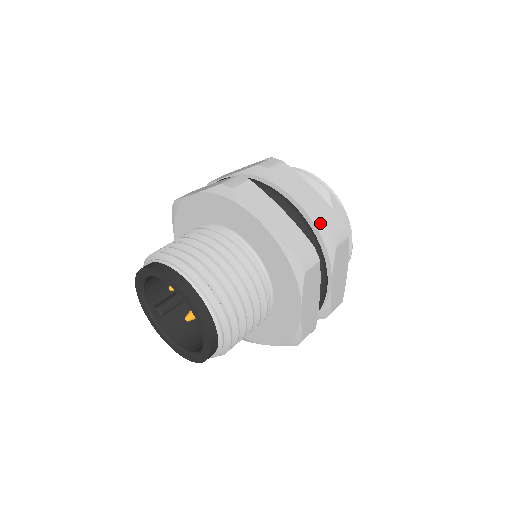
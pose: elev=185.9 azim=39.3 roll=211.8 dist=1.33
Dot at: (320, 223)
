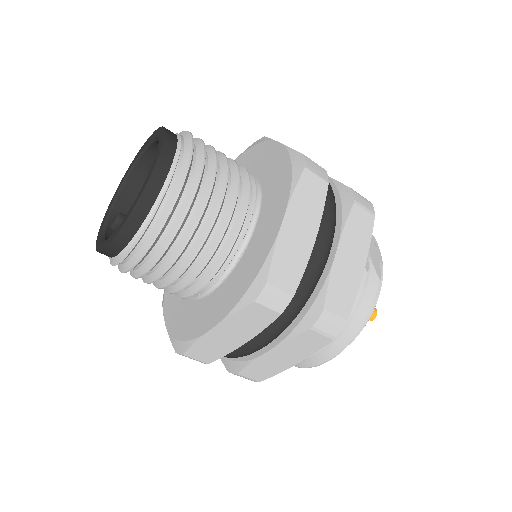
Dot at: (343, 184)
